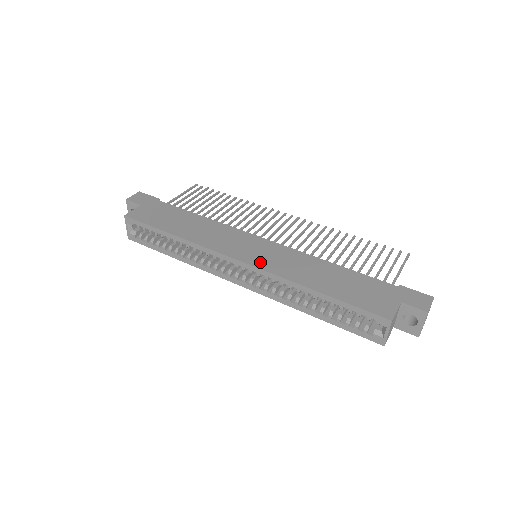
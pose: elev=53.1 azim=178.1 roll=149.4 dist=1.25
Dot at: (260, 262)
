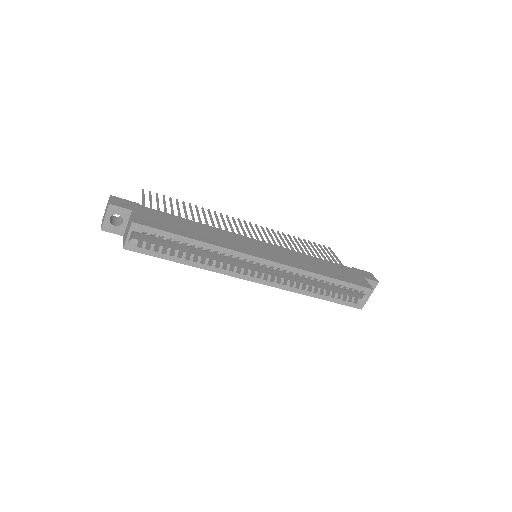
Dot at: (279, 259)
